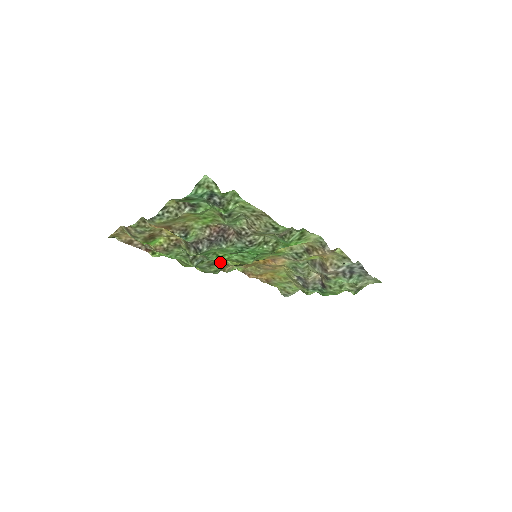
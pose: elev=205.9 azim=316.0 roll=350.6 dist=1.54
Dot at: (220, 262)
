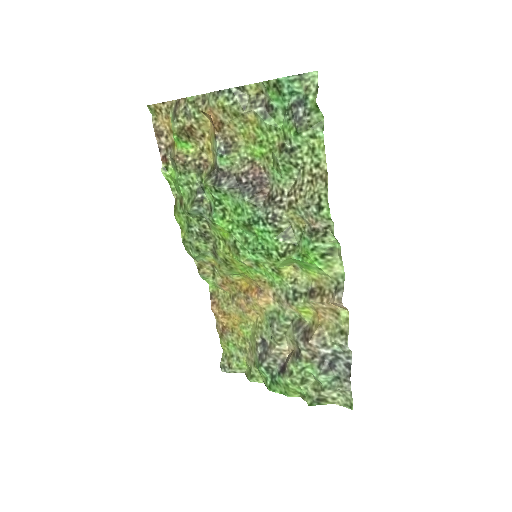
Dot at: (212, 241)
